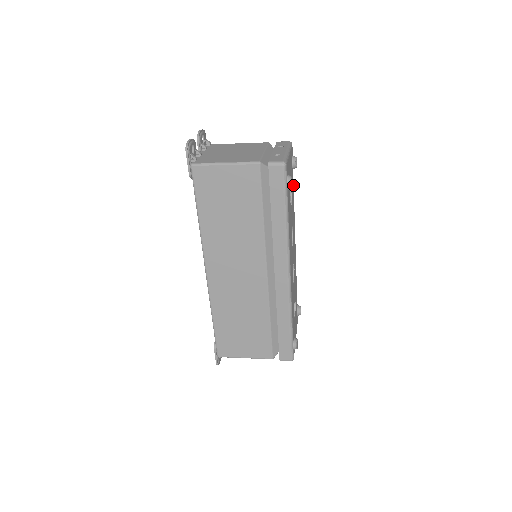
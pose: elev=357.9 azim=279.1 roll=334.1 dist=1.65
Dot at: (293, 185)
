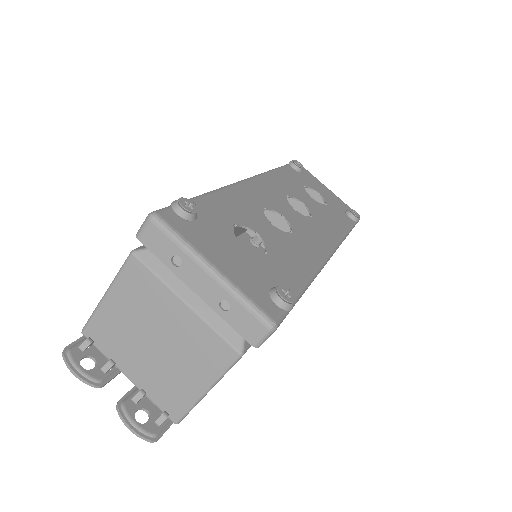
Dot at: (347, 225)
